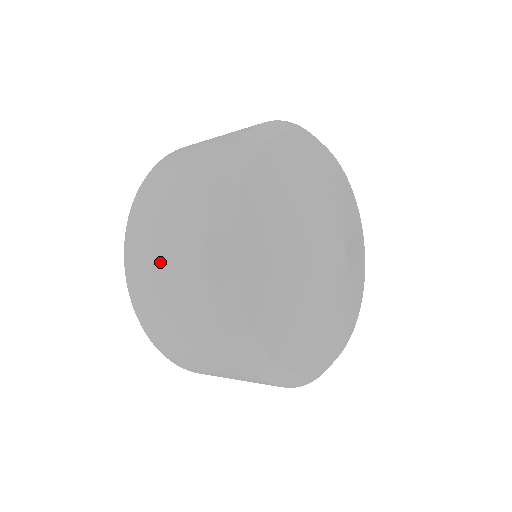
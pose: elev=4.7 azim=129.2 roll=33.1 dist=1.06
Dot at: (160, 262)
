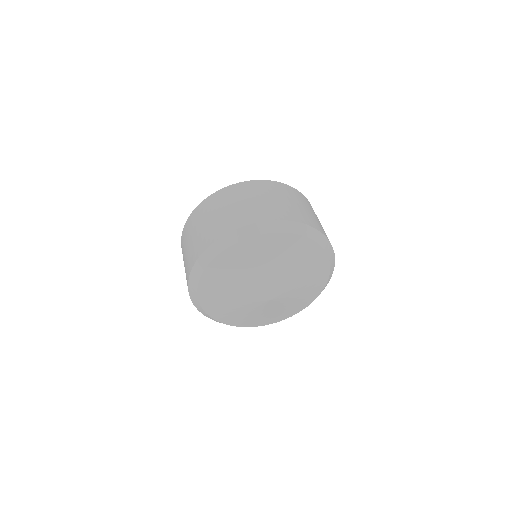
Dot at: occluded
